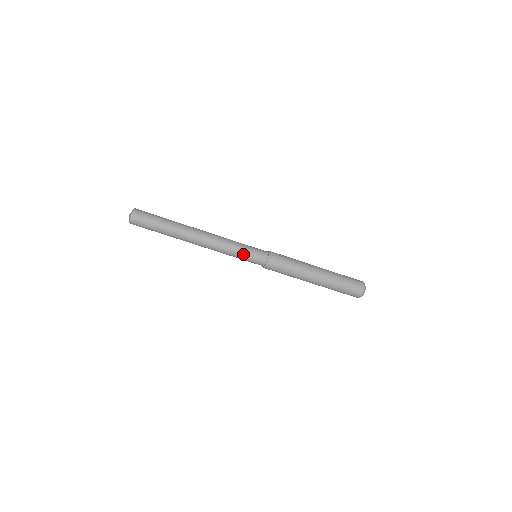
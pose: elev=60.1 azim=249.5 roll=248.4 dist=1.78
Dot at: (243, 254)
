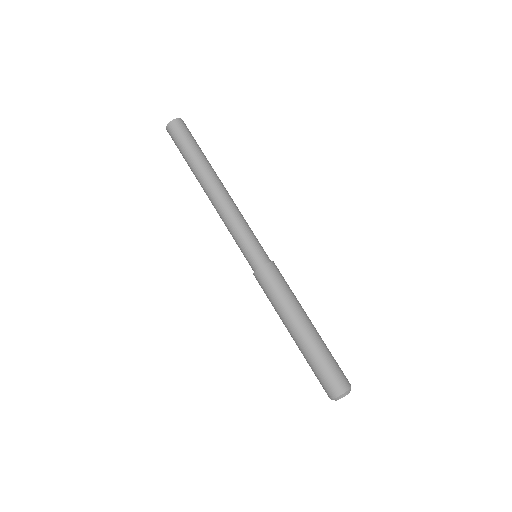
Dot at: (242, 241)
